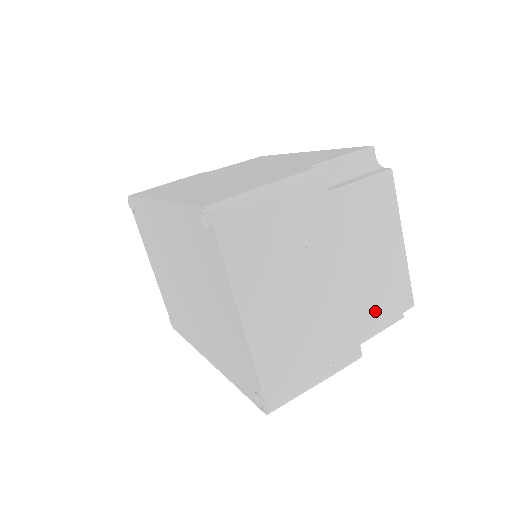
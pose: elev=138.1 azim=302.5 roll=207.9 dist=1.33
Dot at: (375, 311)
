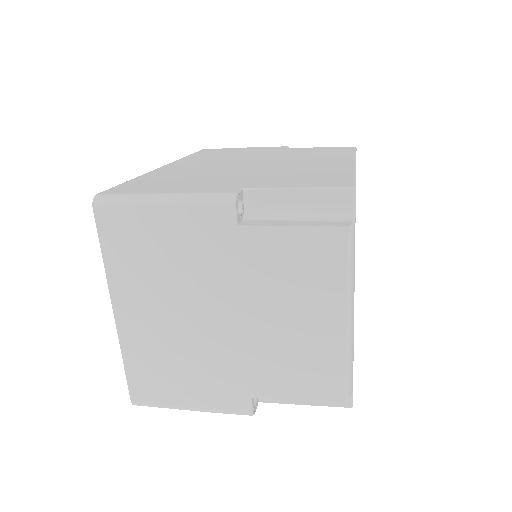
Dot at: (281, 380)
